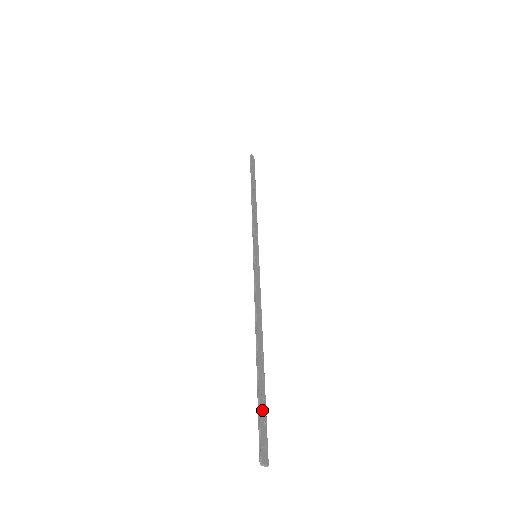
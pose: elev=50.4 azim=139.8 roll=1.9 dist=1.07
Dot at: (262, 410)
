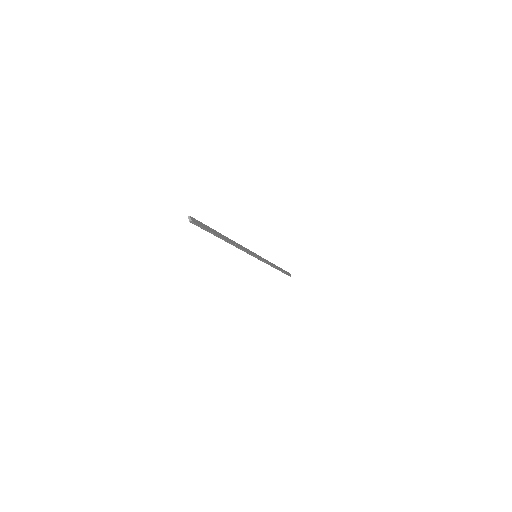
Dot at: (207, 227)
